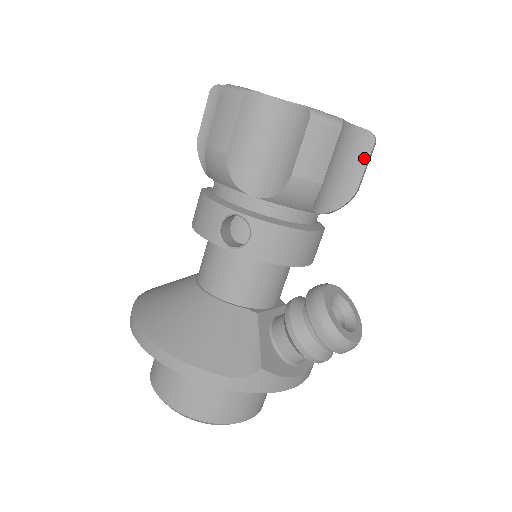
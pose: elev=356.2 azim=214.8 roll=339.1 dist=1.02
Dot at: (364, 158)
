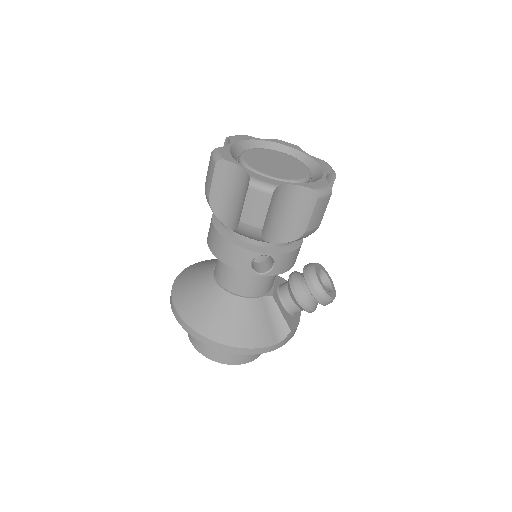
Dot at: occluded
